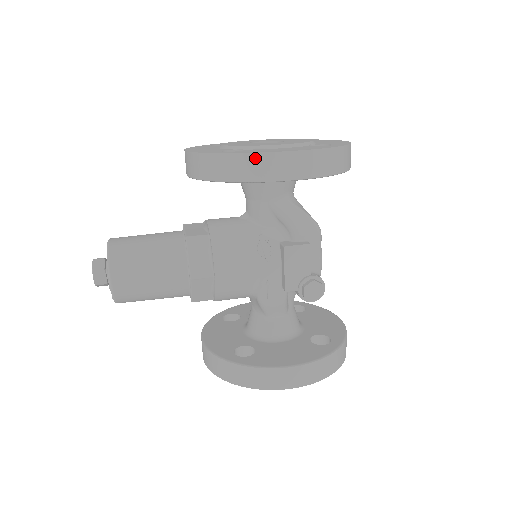
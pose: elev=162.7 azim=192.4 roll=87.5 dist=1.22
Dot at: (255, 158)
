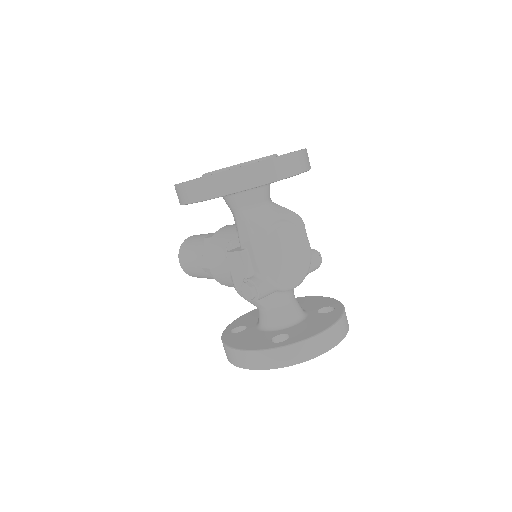
Dot at: (176, 188)
